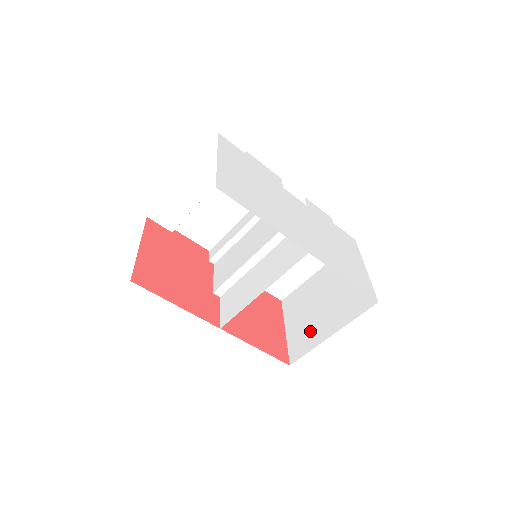
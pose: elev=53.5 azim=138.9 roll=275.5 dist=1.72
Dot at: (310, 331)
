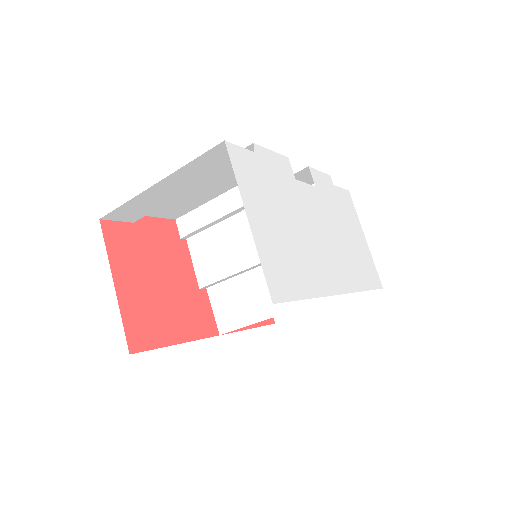
Dot at: occluded
